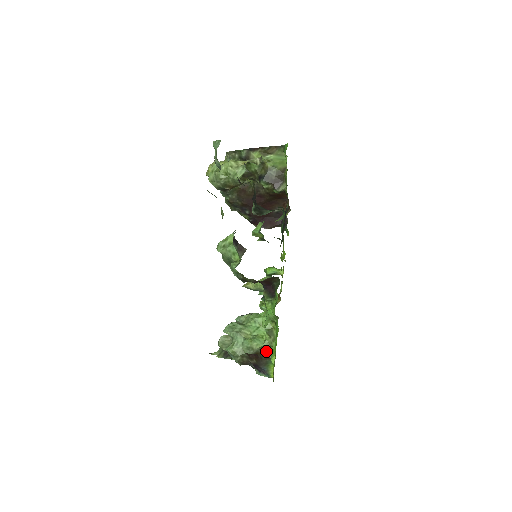
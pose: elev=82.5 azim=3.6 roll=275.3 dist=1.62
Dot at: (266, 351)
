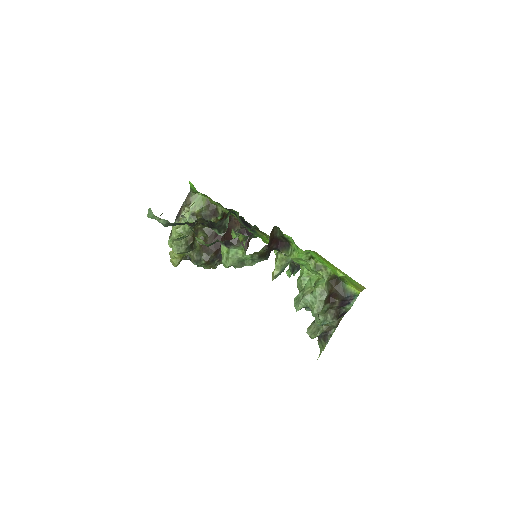
Dot at: (333, 283)
